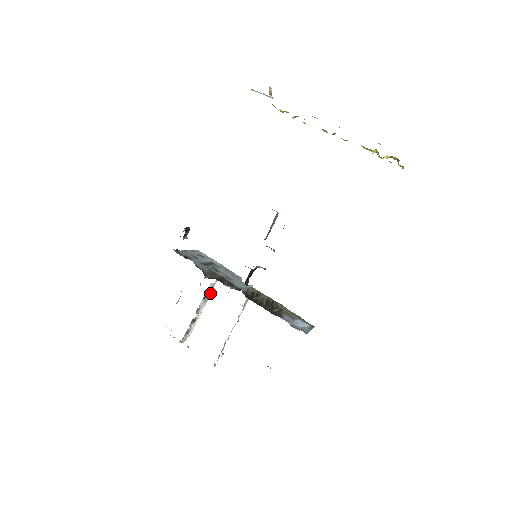
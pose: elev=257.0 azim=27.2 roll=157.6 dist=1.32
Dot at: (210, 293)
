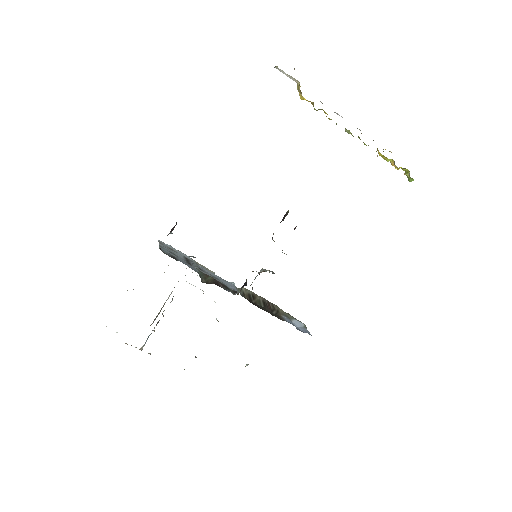
Dot at: occluded
